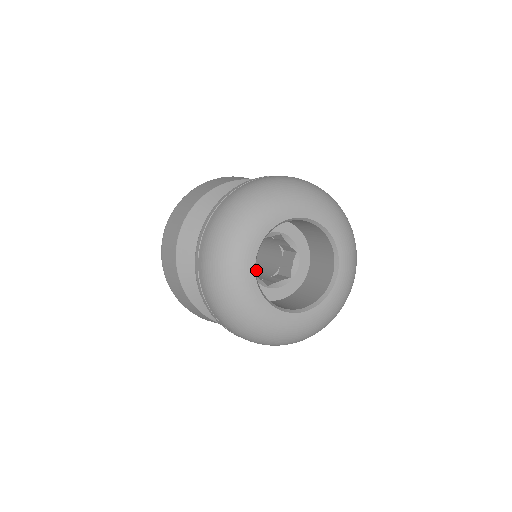
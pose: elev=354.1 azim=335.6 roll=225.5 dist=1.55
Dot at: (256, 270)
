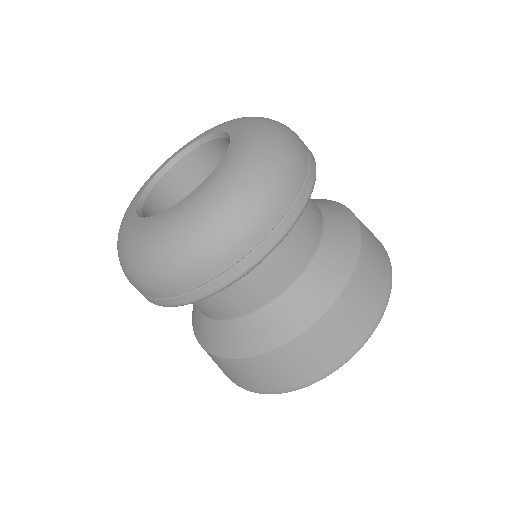
Dot at: occluded
